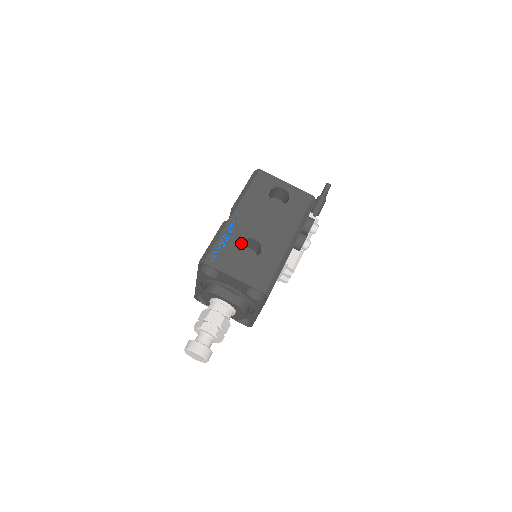
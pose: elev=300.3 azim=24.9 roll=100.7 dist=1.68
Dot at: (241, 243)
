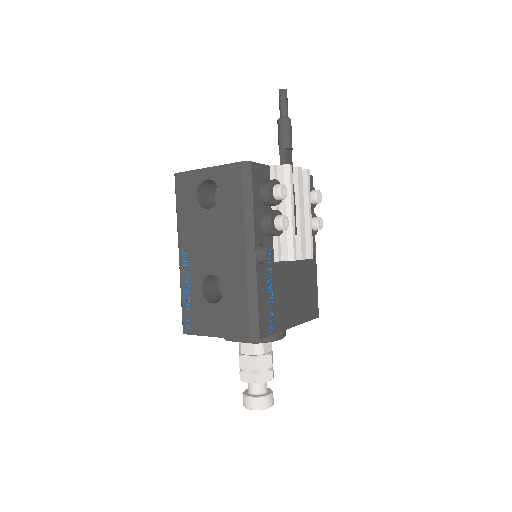
Dot at: (206, 284)
